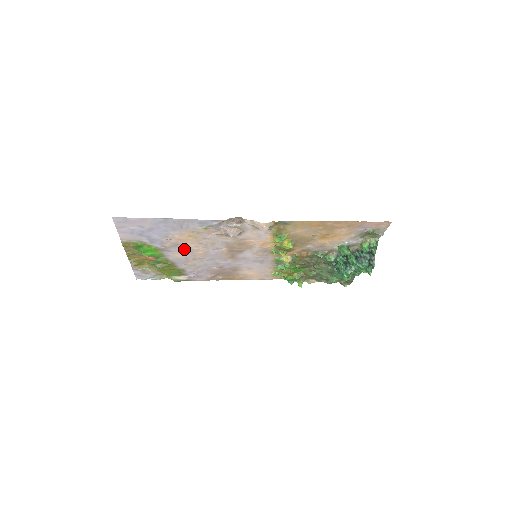
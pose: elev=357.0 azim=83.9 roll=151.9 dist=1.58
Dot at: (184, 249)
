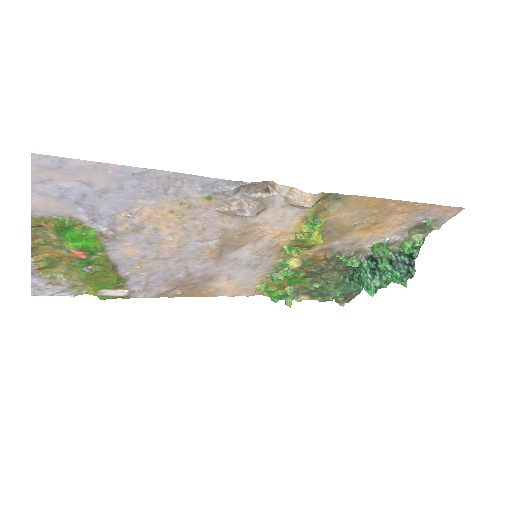
Dot at: (147, 238)
